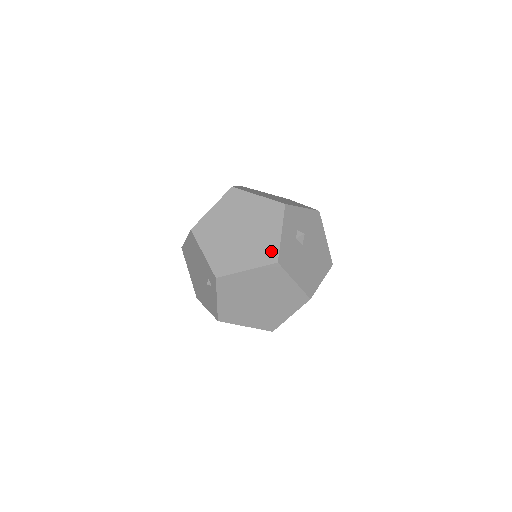
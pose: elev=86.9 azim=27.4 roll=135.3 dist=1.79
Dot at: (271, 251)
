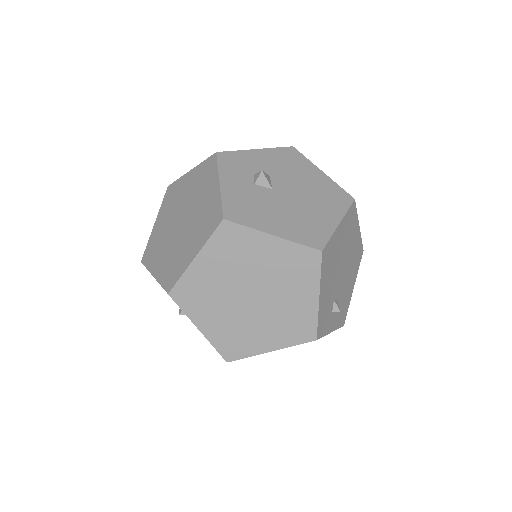
Dot at: (213, 213)
